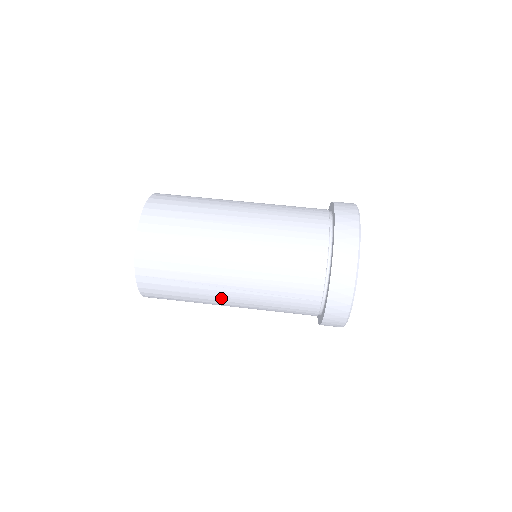
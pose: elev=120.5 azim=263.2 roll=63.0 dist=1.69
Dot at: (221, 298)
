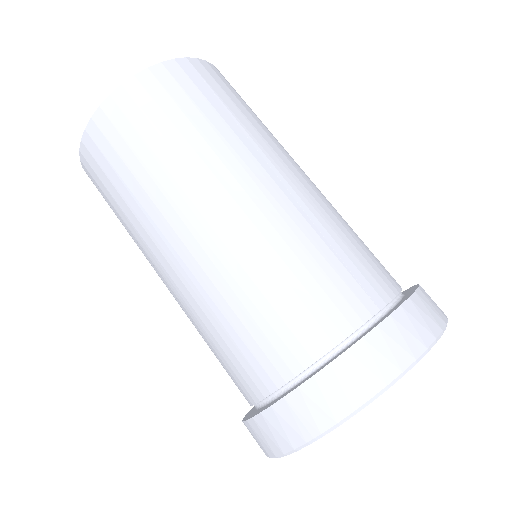
Dot at: occluded
